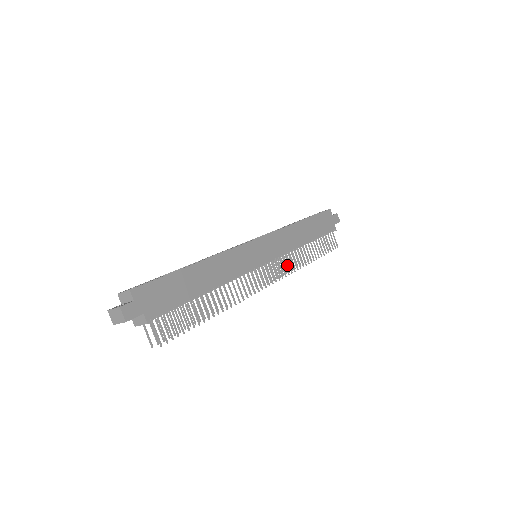
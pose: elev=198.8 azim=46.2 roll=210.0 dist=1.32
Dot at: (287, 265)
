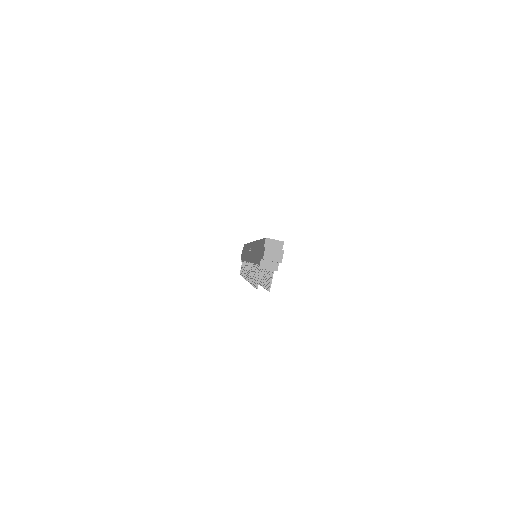
Dot at: occluded
